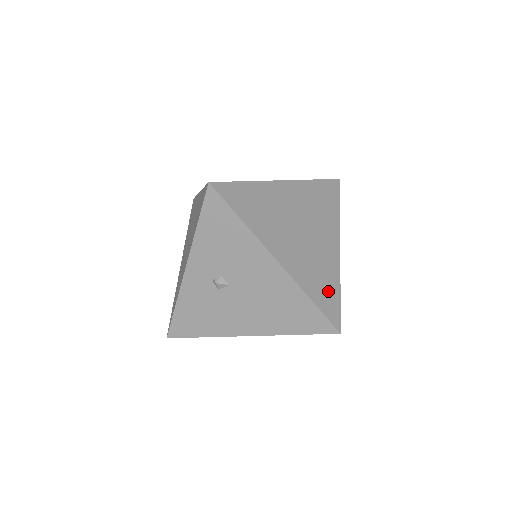
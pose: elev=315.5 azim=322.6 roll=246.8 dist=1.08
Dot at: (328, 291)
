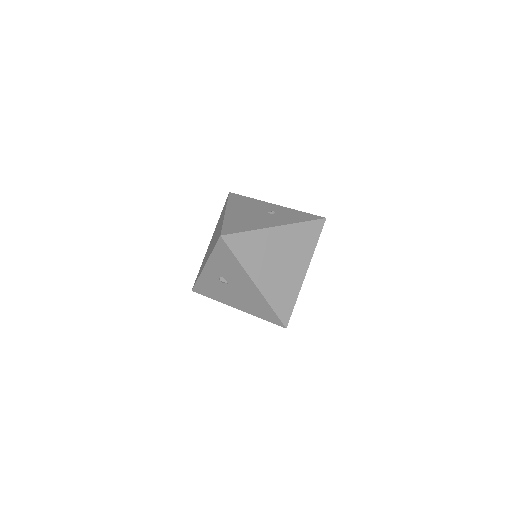
Dot at: (286, 302)
